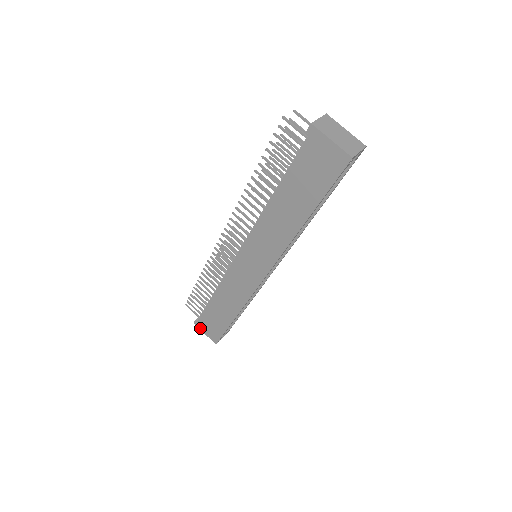
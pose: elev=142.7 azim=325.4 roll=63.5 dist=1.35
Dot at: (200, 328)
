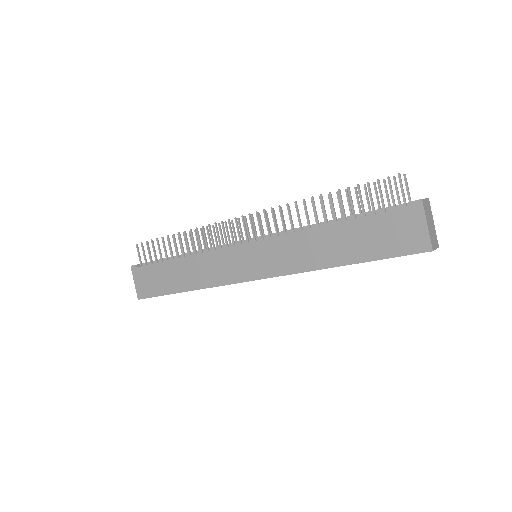
Dot at: (134, 275)
